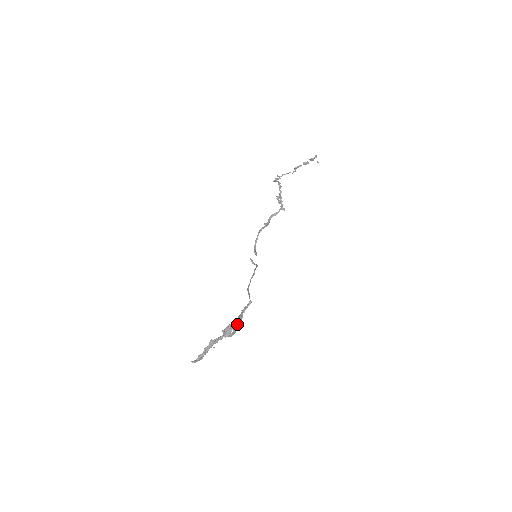
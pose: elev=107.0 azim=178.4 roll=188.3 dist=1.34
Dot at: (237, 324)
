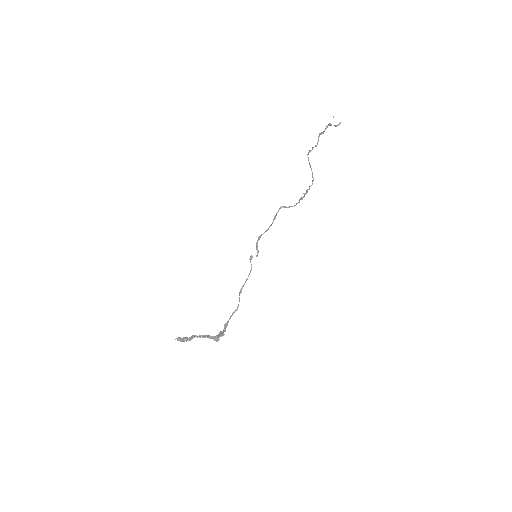
Dot at: (224, 331)
